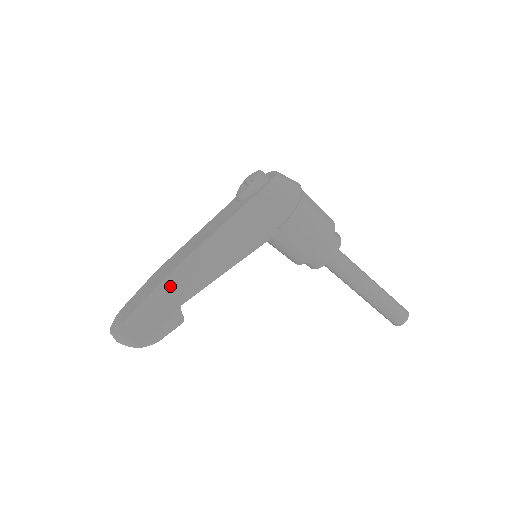
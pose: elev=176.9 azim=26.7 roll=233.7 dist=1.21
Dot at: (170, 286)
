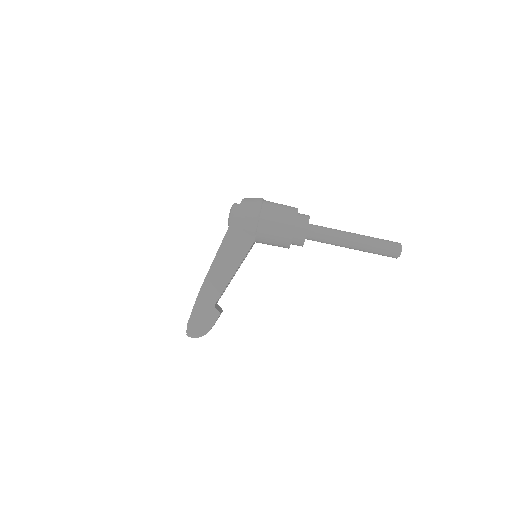
Dot at: (203, 297)
